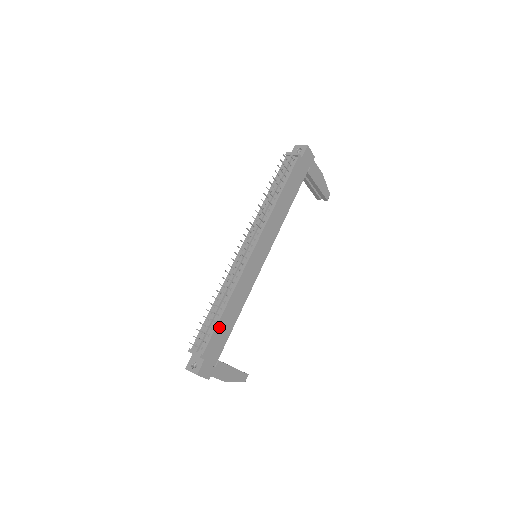
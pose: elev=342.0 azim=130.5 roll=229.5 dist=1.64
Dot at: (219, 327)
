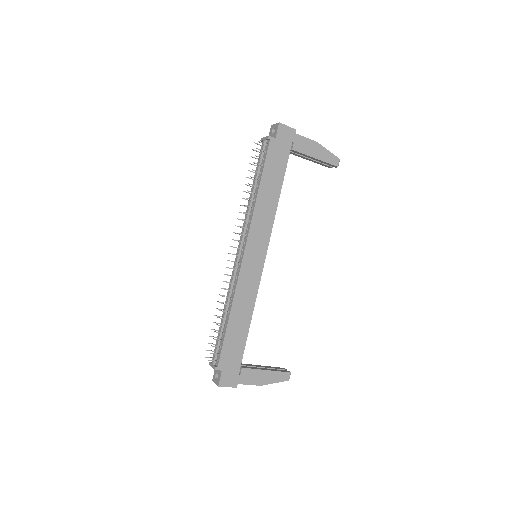
Dot at: (228, 337)
